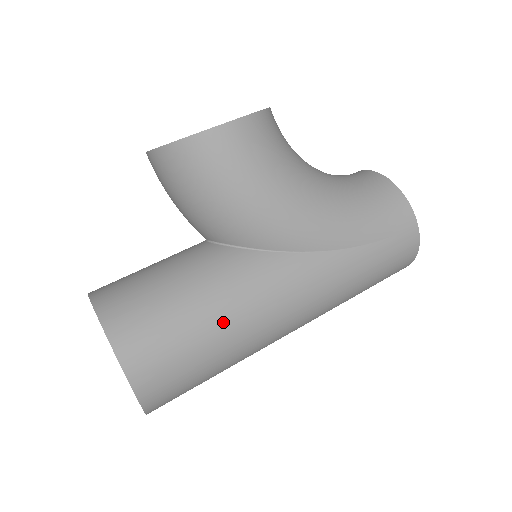
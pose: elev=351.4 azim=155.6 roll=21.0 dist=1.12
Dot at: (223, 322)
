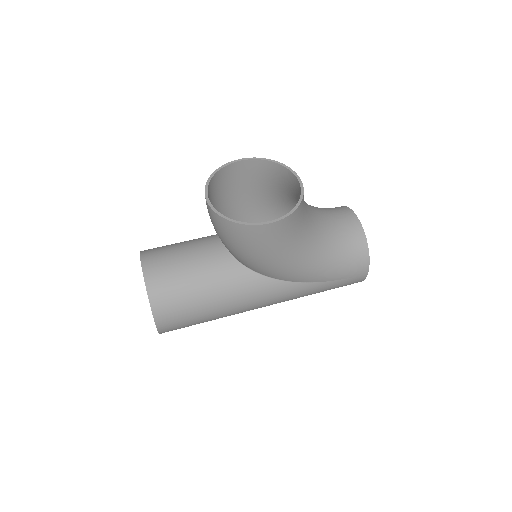
Dot at: (220, 310)
